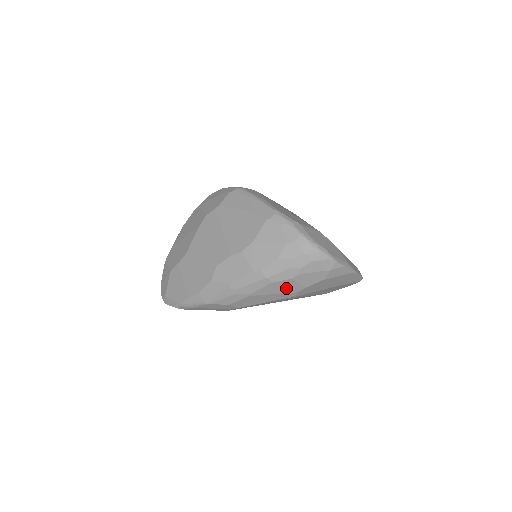
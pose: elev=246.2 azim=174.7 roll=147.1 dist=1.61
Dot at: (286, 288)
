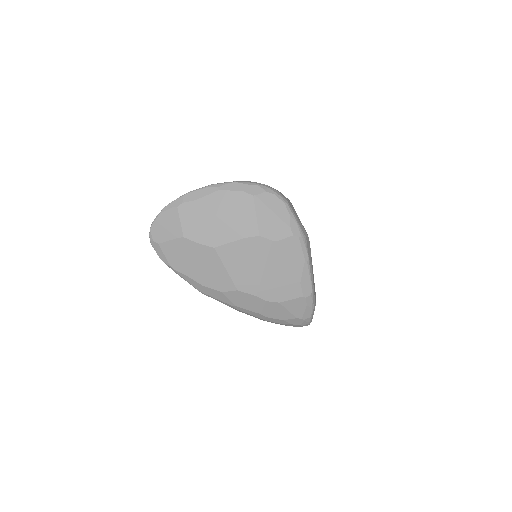
Dot at: occluded
